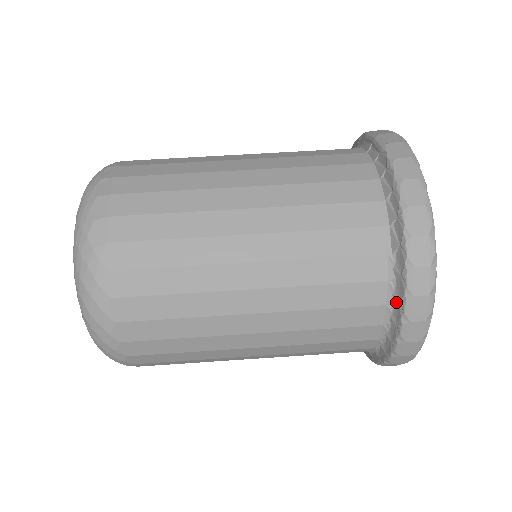
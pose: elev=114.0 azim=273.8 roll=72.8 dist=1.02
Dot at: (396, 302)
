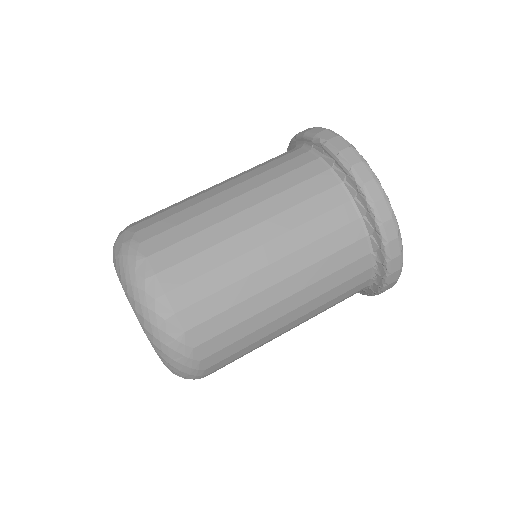
Dot at: (378, 276)
